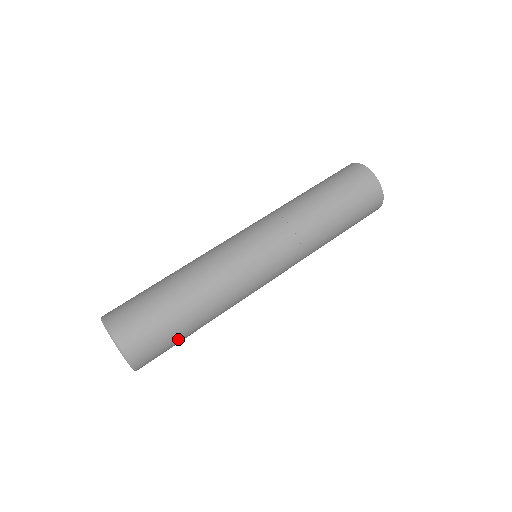
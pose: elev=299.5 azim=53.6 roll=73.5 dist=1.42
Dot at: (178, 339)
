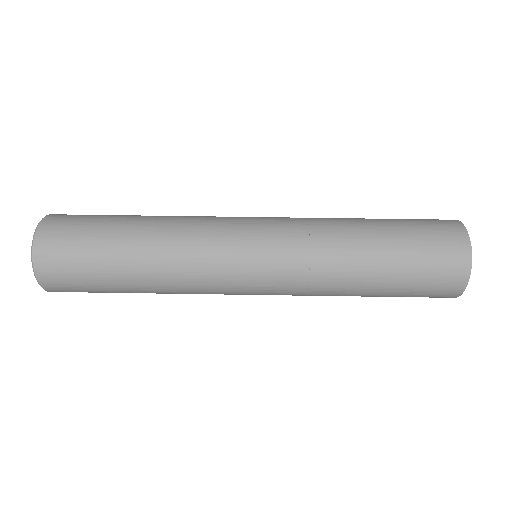
Dot at: (101, 280)
